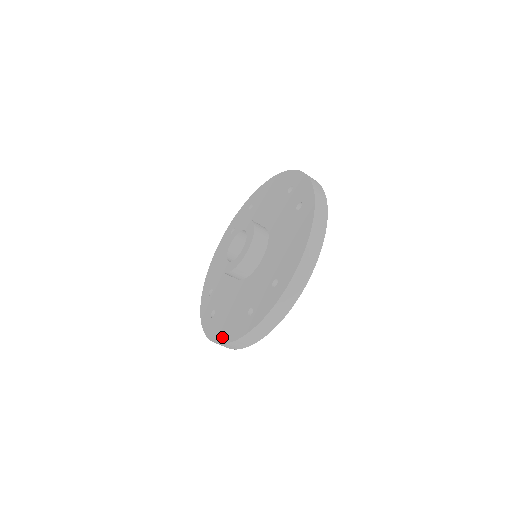
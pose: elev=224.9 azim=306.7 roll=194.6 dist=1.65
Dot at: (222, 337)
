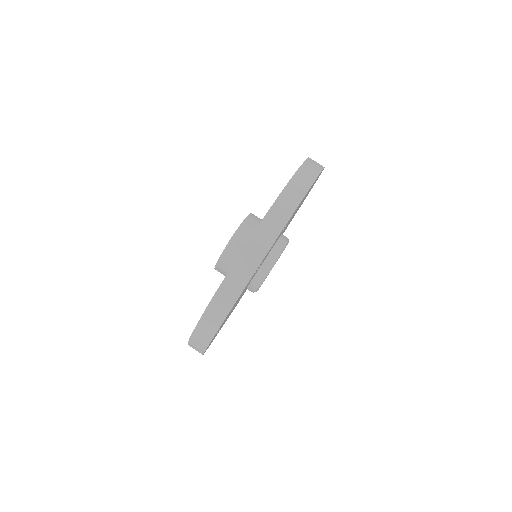
Dot at: occluded
